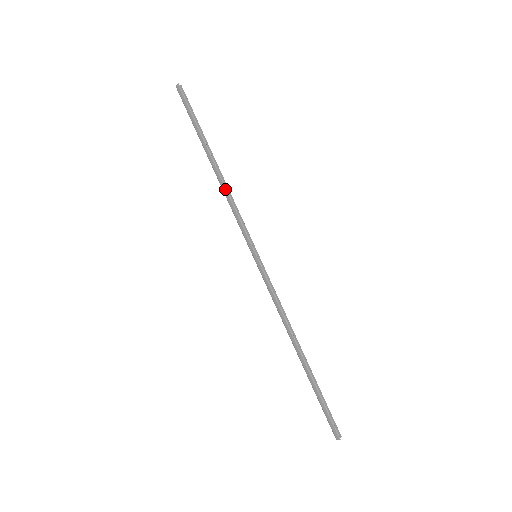
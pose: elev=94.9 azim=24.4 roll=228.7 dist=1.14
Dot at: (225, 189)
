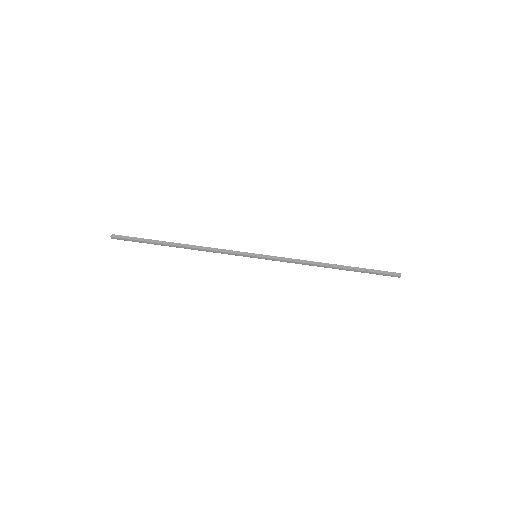
Dot at: (200, 249)
